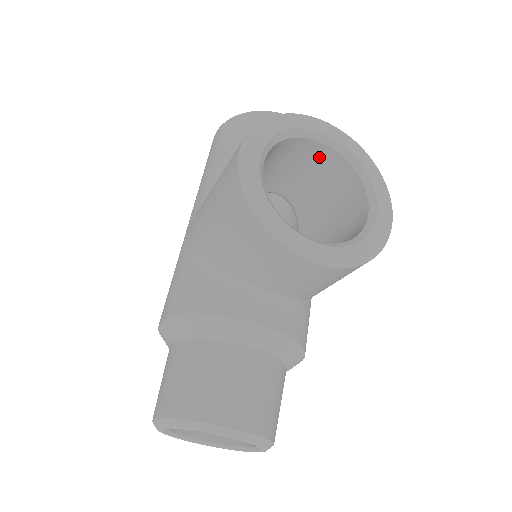
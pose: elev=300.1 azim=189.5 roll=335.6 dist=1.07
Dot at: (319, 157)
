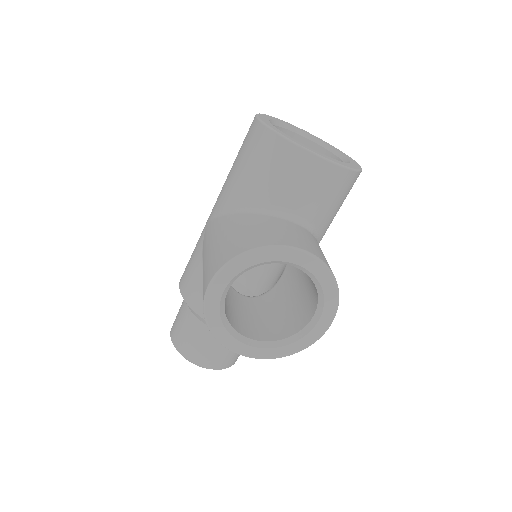
Dot at: occluded
